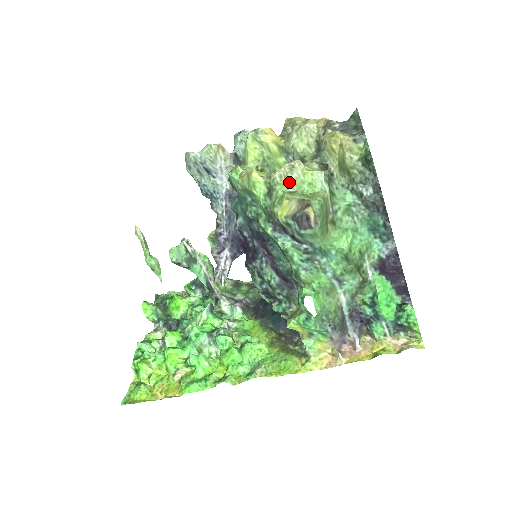
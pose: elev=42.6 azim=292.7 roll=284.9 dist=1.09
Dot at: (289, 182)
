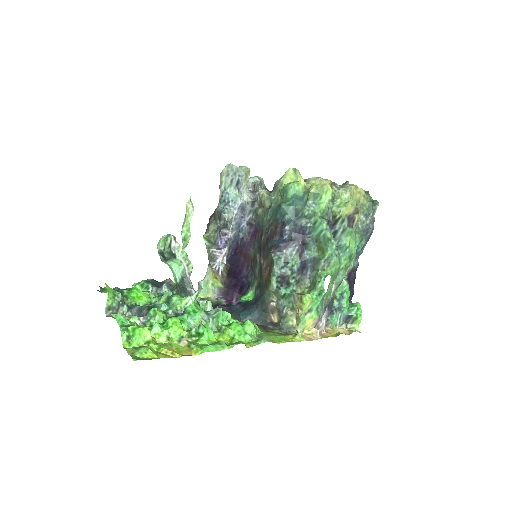
Dot at: (343, 198)
